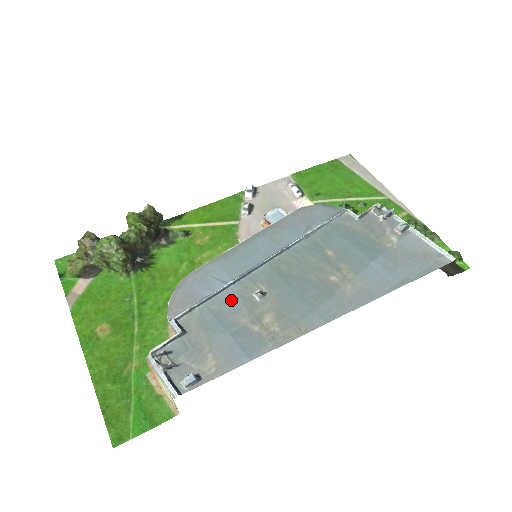
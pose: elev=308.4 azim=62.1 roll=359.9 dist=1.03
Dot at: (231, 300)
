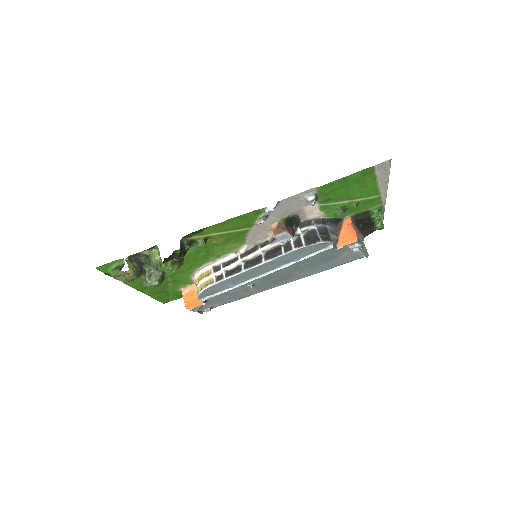
Dot at: (235, 289)
